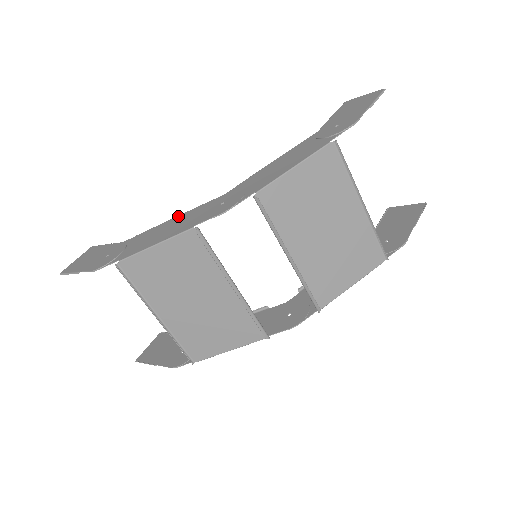
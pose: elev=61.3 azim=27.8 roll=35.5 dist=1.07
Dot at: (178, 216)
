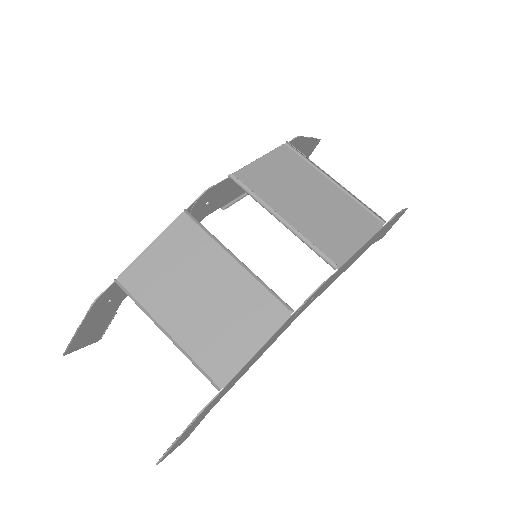
Dot at: occluded
